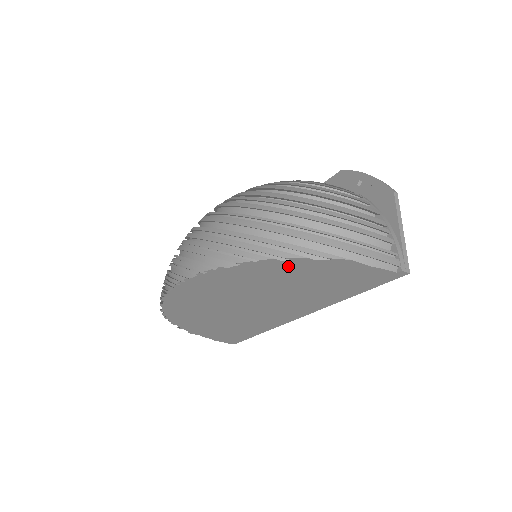
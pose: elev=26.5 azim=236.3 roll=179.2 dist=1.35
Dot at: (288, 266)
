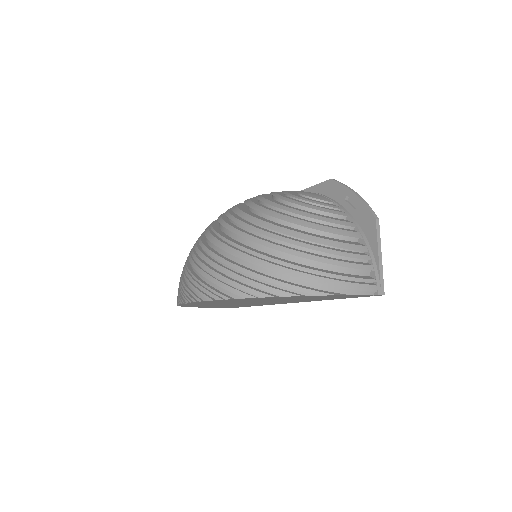
Dot at: (286, 297)
